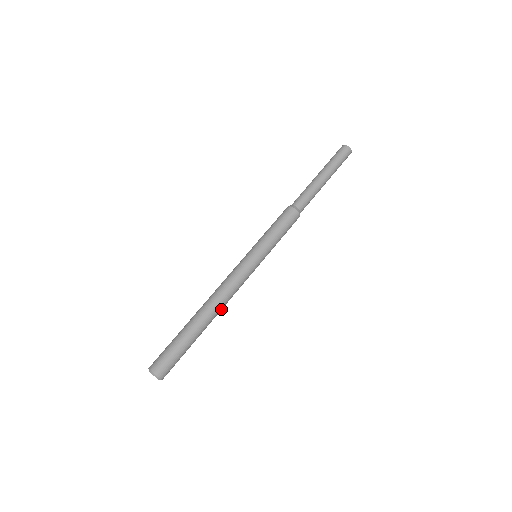
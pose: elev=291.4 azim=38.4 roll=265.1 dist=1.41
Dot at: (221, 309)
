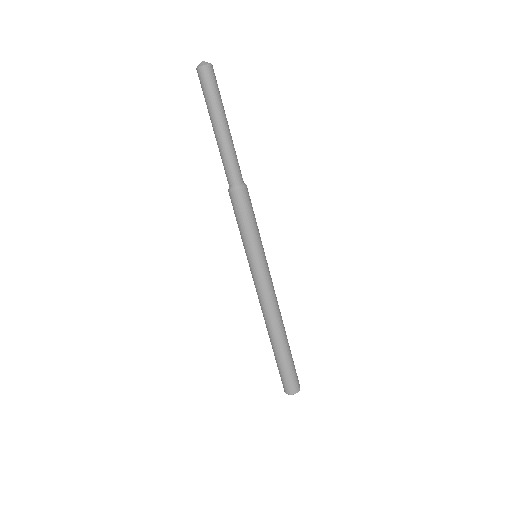
Dot at: (280, 314)
